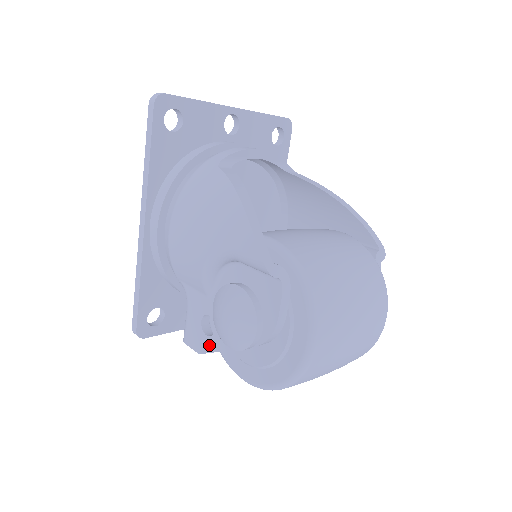
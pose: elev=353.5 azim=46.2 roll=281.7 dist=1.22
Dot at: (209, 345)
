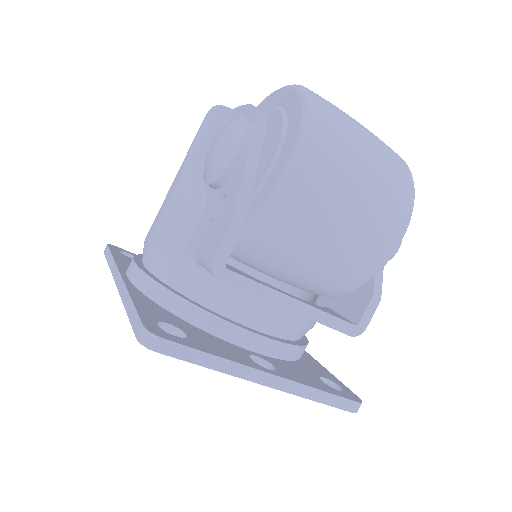
Dot at: (230, 204)
